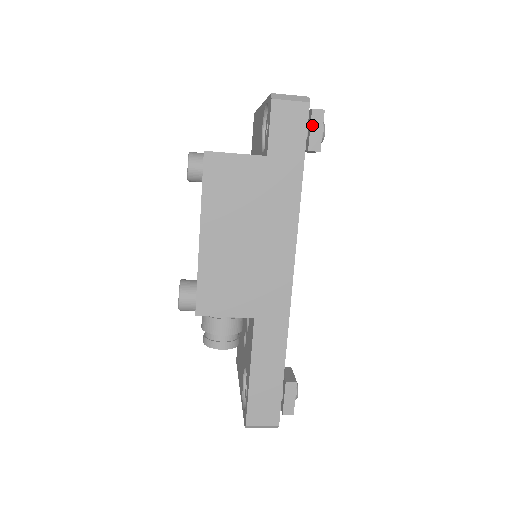
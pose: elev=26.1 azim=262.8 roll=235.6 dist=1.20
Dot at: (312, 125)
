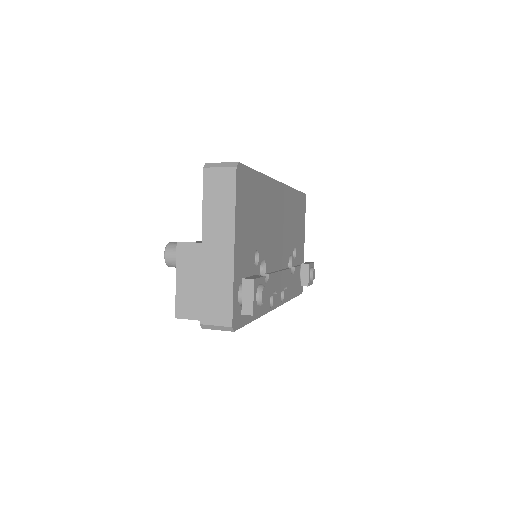
Dot at: occluded
